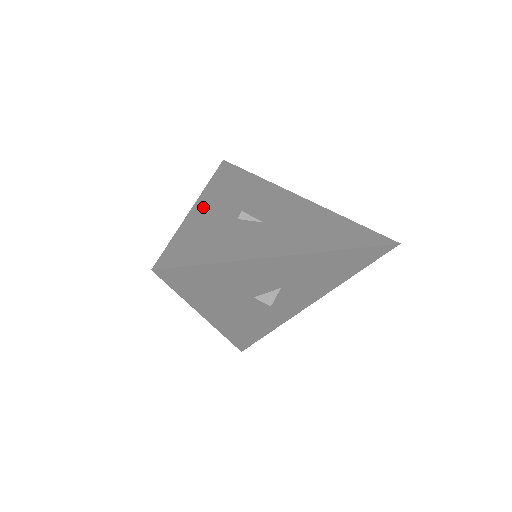
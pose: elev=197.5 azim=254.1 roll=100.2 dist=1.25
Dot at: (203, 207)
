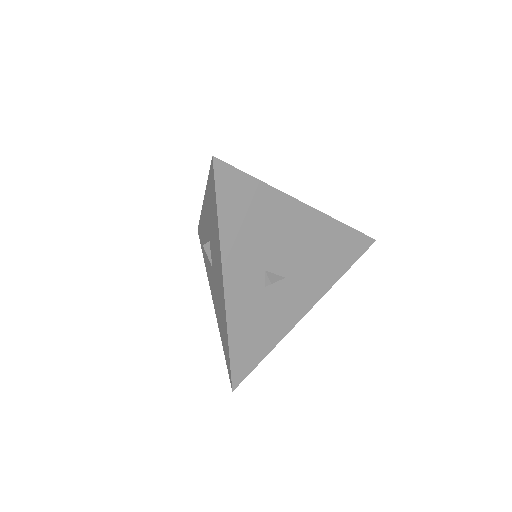
Dot at: (233, 288)
